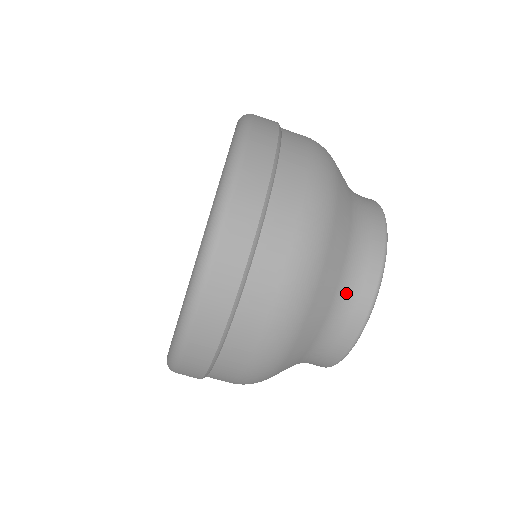
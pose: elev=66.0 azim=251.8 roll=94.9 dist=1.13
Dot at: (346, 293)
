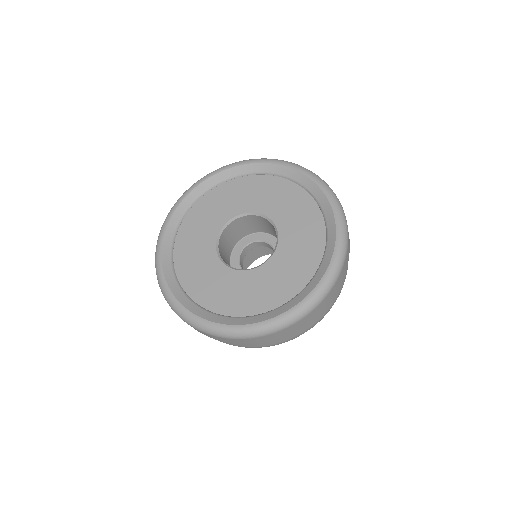
Dot at: occluded
